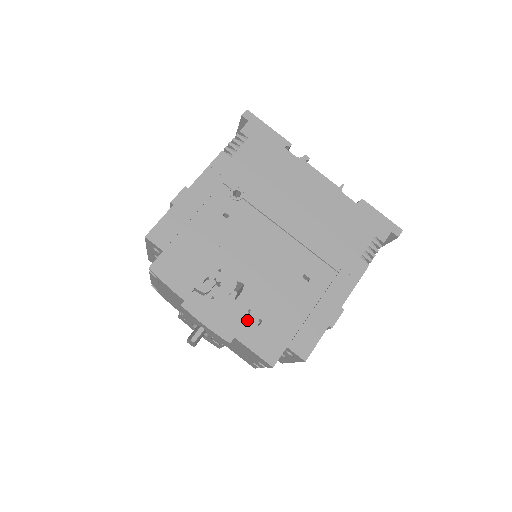
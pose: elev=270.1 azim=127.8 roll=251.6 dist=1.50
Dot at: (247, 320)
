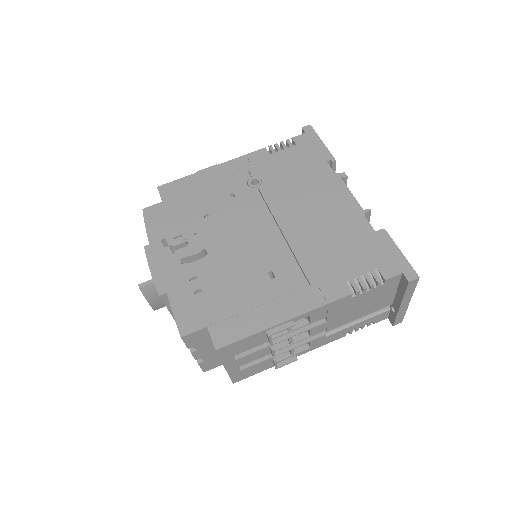
Dot at: (188, 284)
